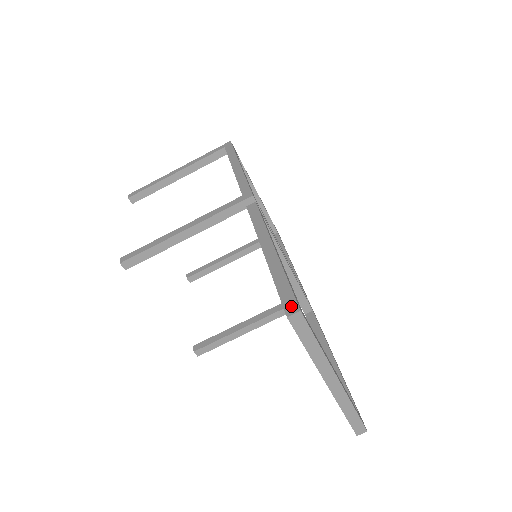
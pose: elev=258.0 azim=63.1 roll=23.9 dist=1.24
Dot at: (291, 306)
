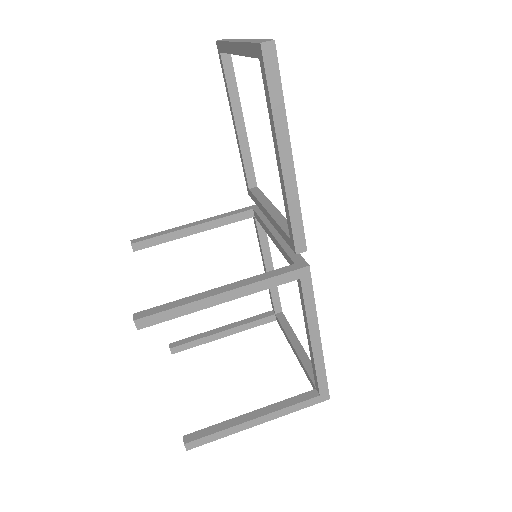
Dot at: occluded
